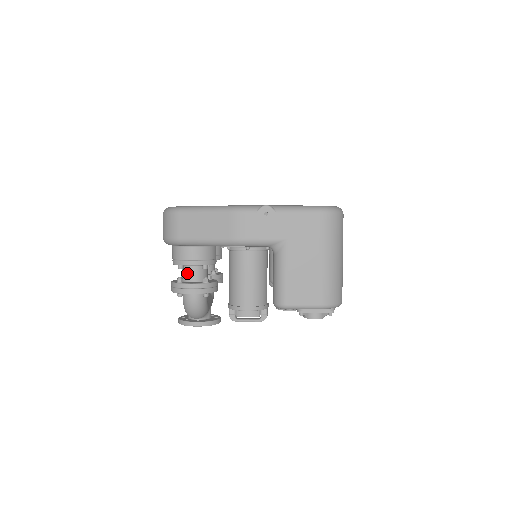
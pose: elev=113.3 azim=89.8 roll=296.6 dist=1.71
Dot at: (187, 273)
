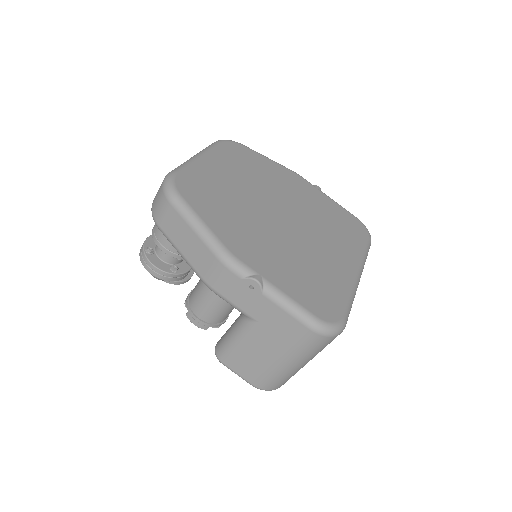
Dot at: occluded
